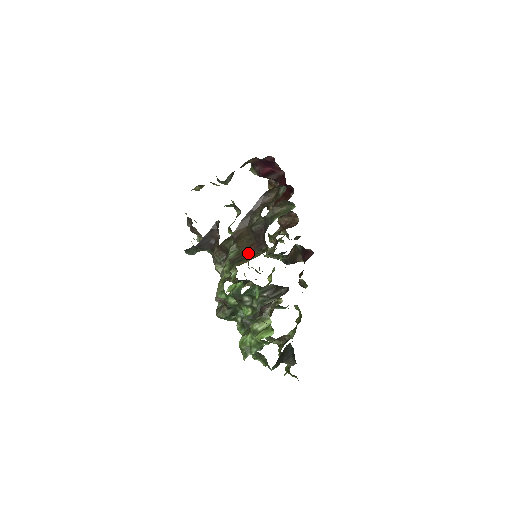
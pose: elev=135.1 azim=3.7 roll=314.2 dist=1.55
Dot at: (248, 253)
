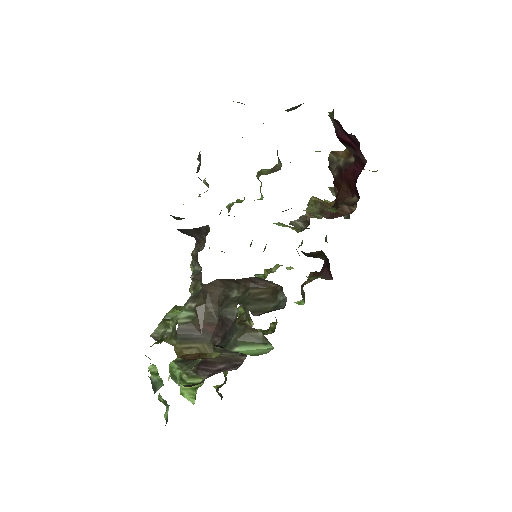
Dot at: (200, 332)
